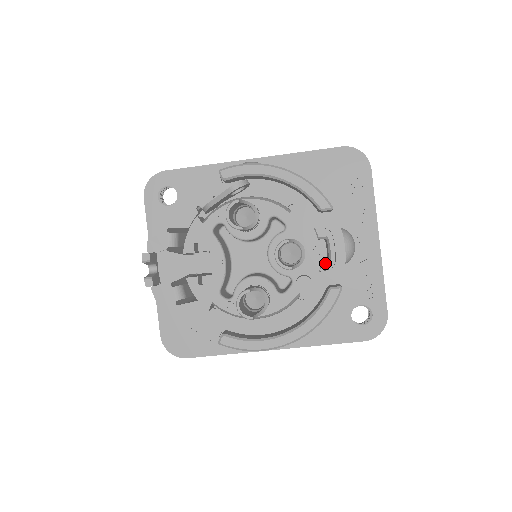
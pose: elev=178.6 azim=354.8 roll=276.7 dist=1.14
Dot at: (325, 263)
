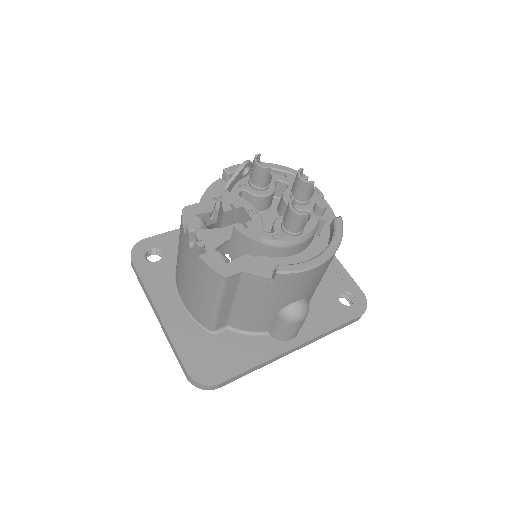
Dot at: occluded
